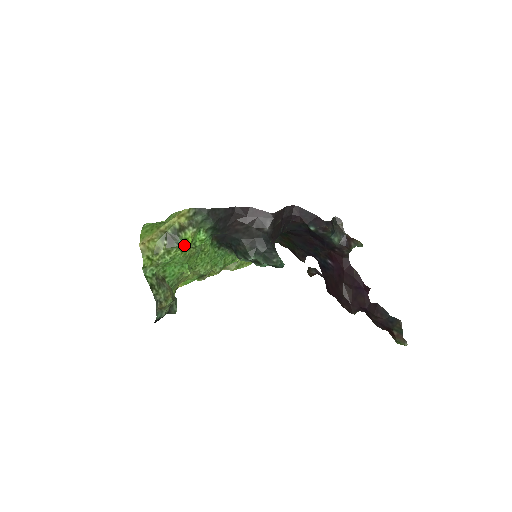
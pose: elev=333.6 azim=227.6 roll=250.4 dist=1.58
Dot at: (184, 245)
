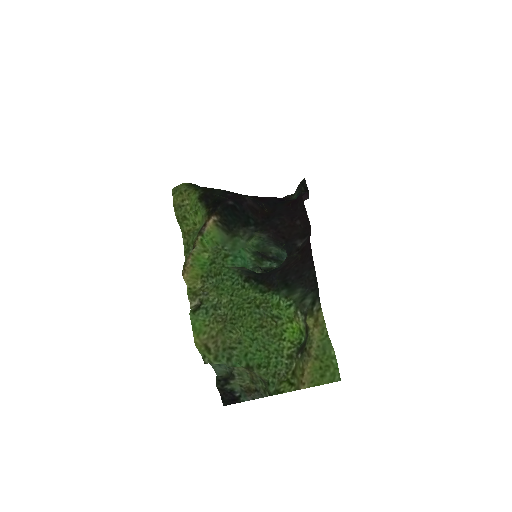
Dot at: (299, 338)
